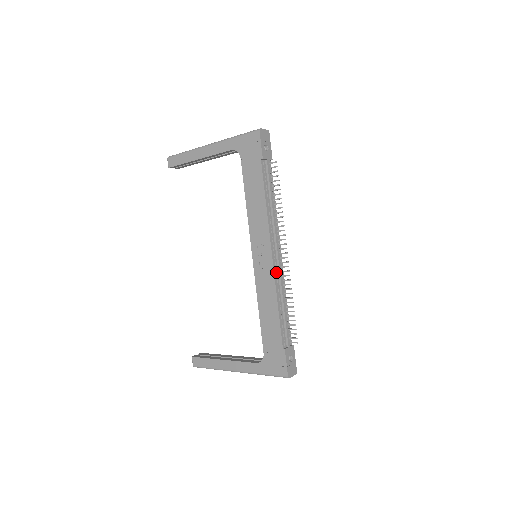
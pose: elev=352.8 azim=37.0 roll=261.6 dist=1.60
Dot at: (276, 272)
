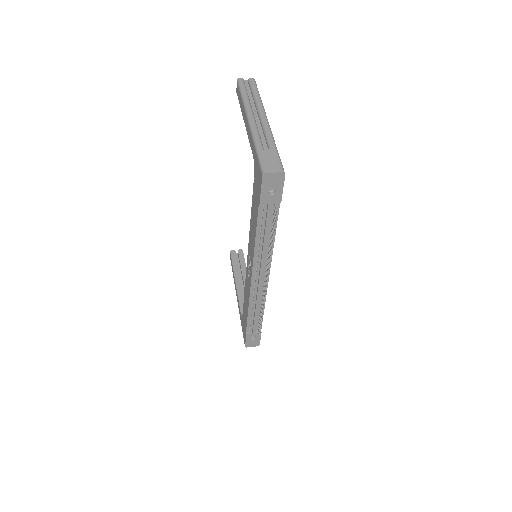
Dot at: (254, 289)
